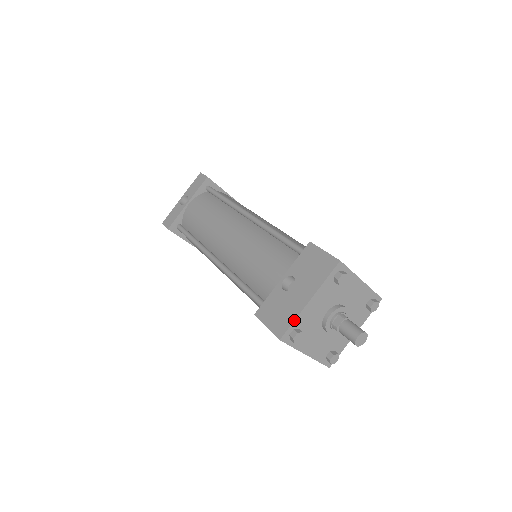
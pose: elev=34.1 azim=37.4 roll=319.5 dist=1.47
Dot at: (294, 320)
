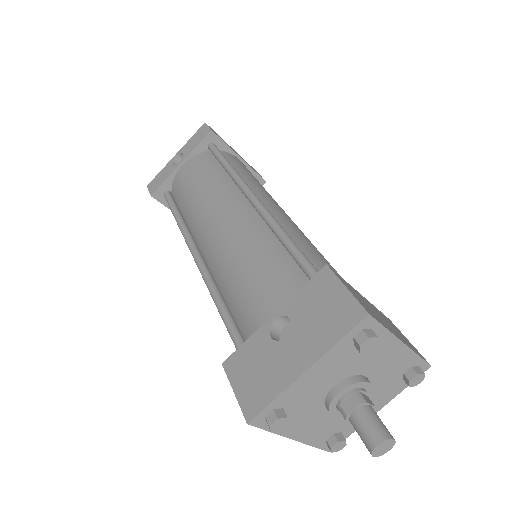
Dot at: (275, 397)
